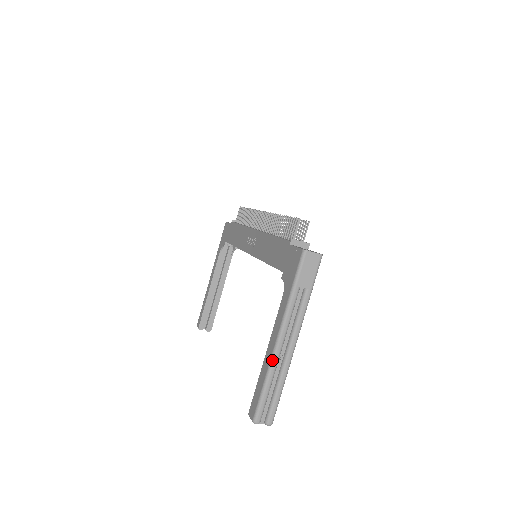
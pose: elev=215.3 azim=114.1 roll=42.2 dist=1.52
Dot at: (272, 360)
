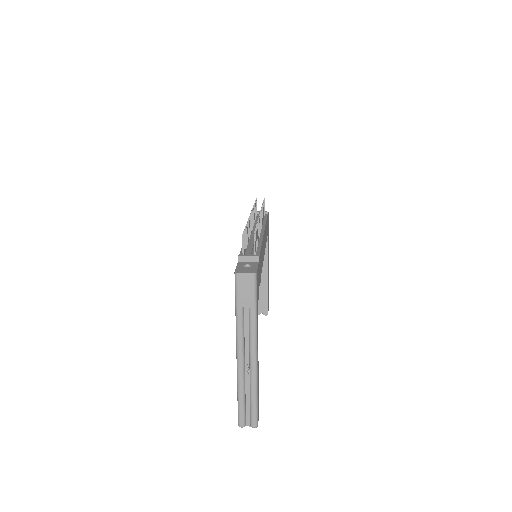
Dot at: (237, 374)
